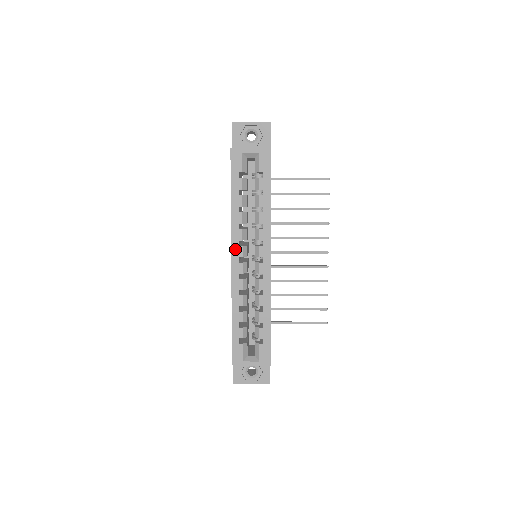
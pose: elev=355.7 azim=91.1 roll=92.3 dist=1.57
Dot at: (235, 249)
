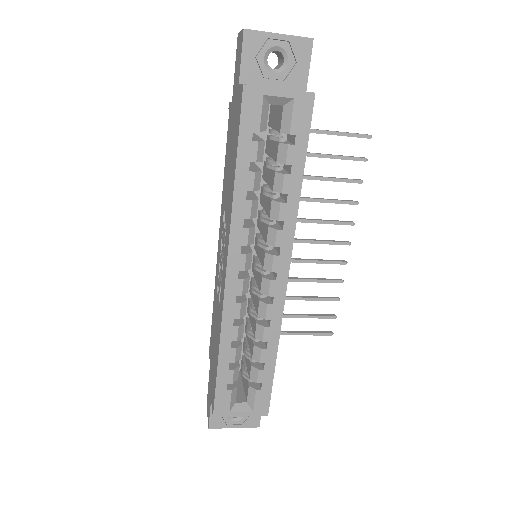
Dot at: (234, 258)
